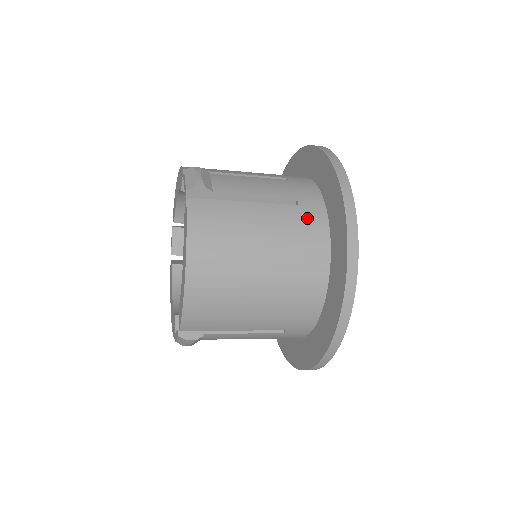
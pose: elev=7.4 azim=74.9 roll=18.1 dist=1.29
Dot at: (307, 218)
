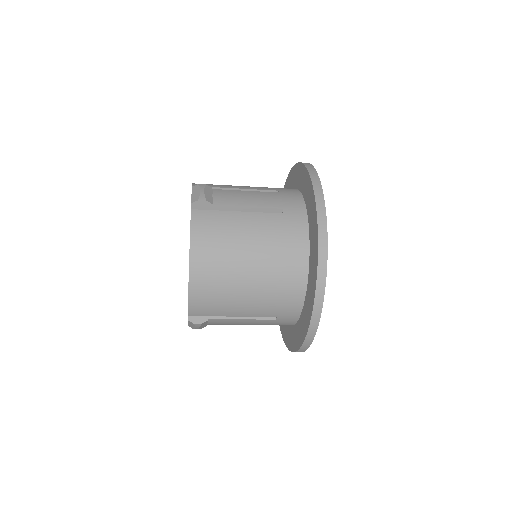
Dot at: (290, 224)
